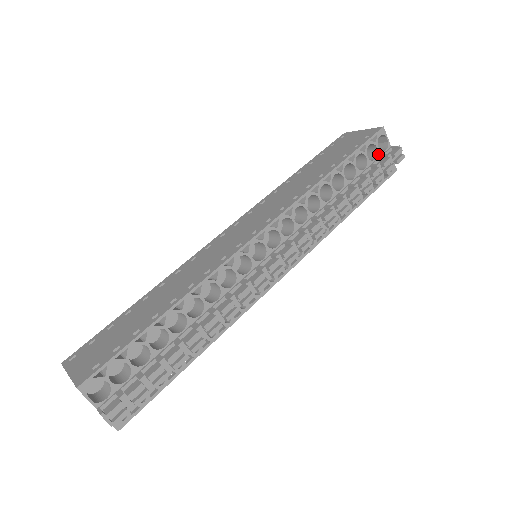
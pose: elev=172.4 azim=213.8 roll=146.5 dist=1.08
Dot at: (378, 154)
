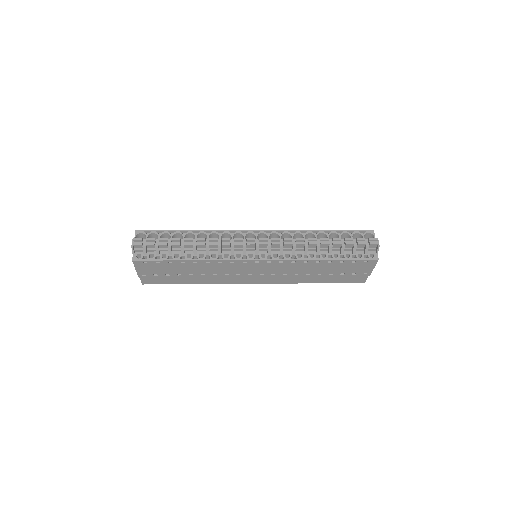
Dot at: occluded
